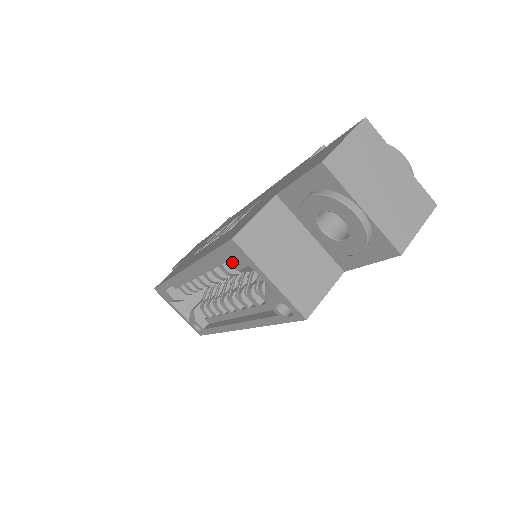
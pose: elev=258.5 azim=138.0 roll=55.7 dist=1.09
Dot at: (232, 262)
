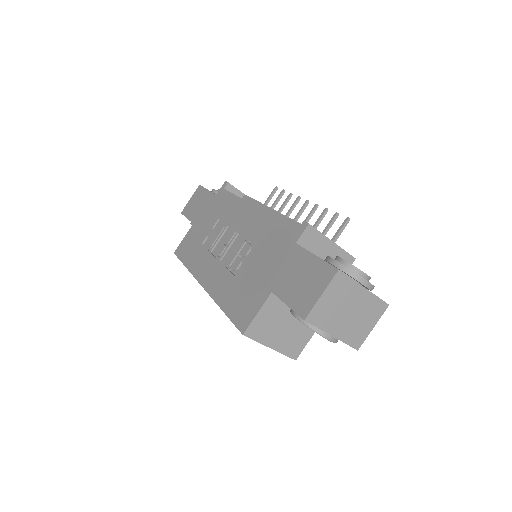
Dot at: occluded
